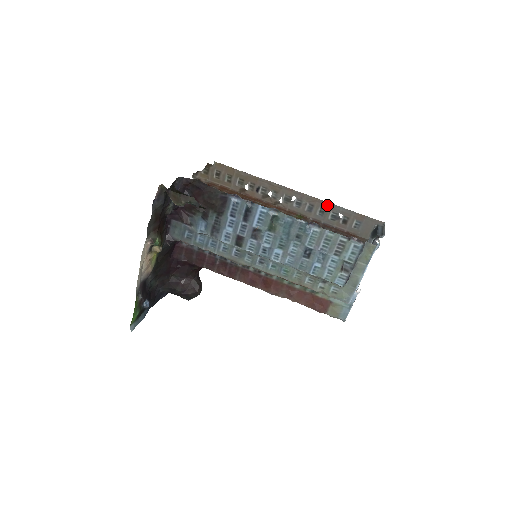
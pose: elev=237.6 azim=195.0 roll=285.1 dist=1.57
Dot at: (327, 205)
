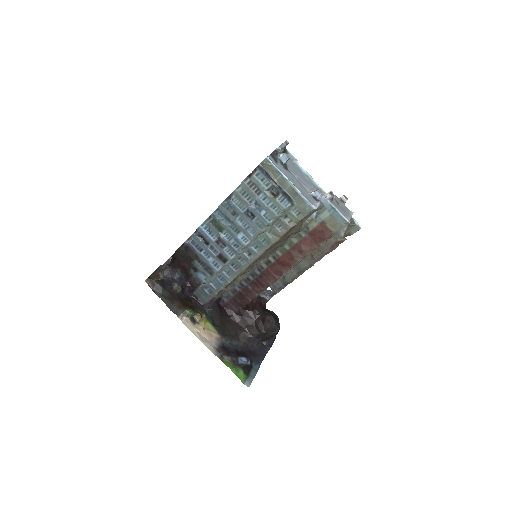
Dot at: occluded
